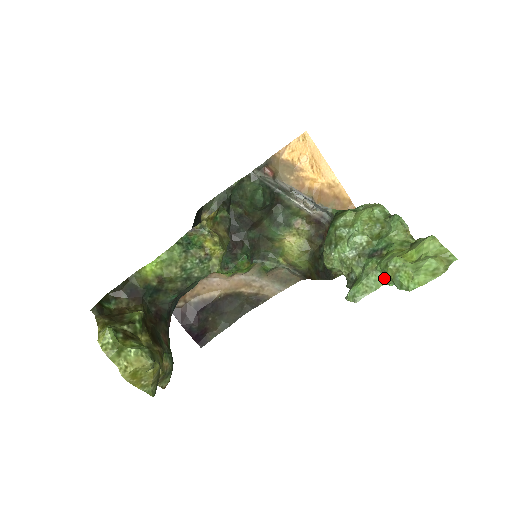
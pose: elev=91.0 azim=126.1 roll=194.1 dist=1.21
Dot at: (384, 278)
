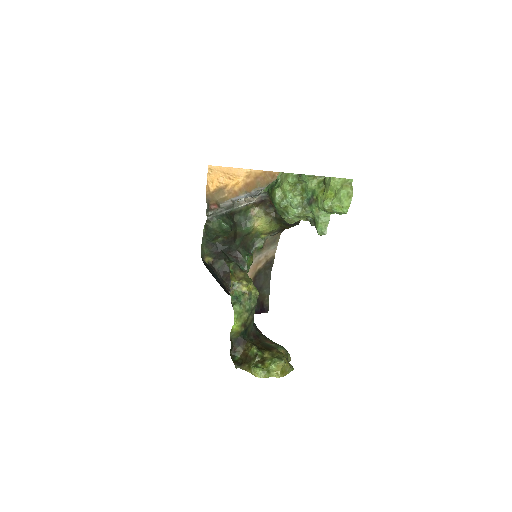
Dot at: (328, 213)
